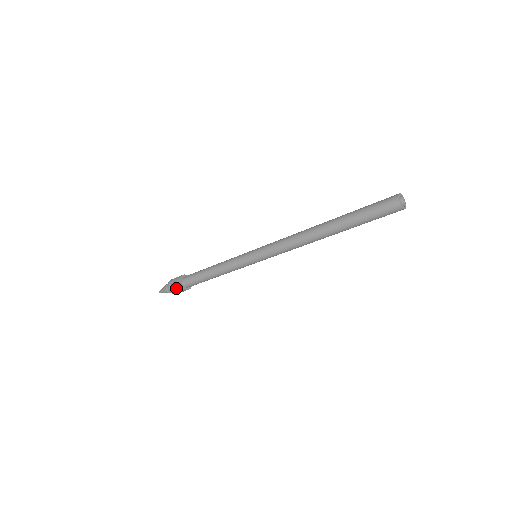
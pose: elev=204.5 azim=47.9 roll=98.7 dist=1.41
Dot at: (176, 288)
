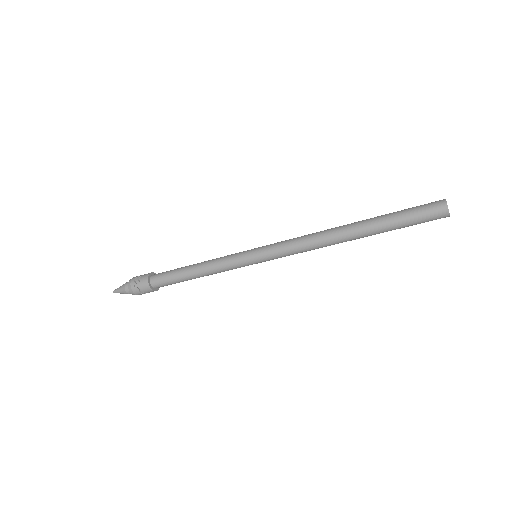
Dot at: (141, 288)
